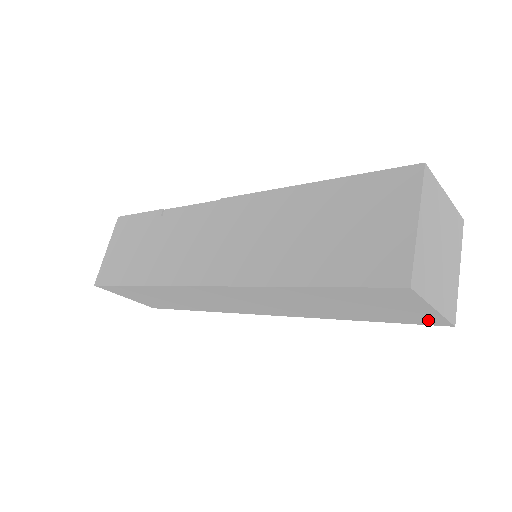
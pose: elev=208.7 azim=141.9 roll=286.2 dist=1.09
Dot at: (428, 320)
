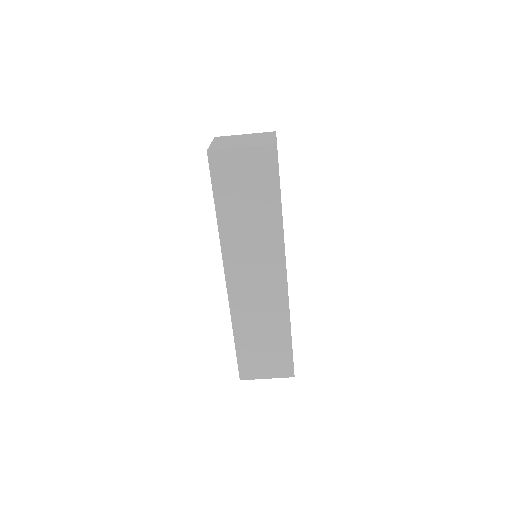
Dot at: (267, 157)
